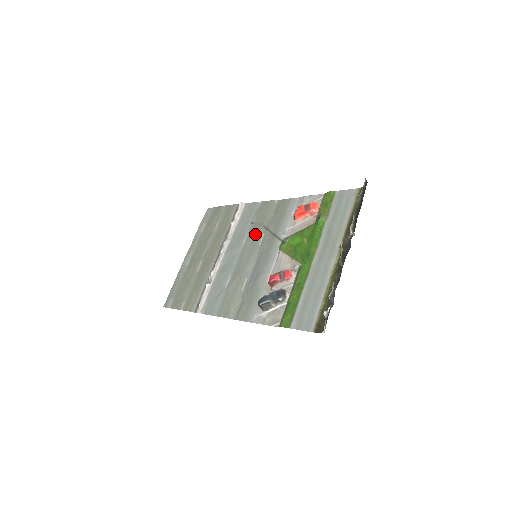
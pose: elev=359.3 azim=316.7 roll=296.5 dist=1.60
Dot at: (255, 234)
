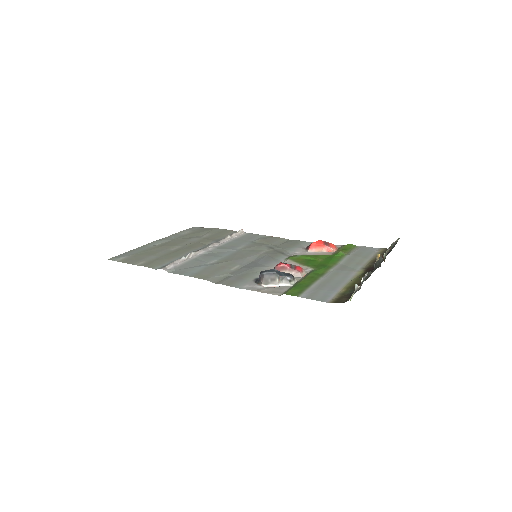
Dot at: (256, 247)
